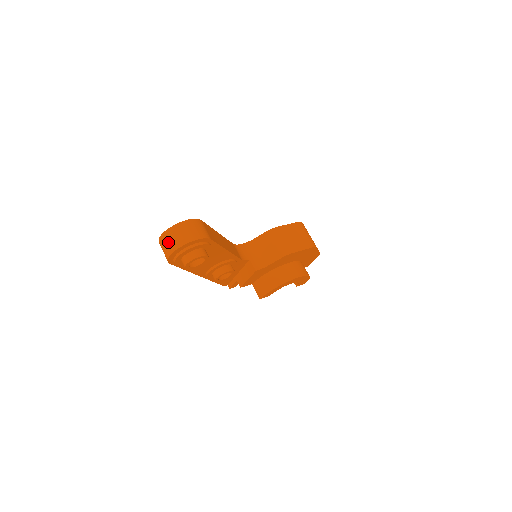
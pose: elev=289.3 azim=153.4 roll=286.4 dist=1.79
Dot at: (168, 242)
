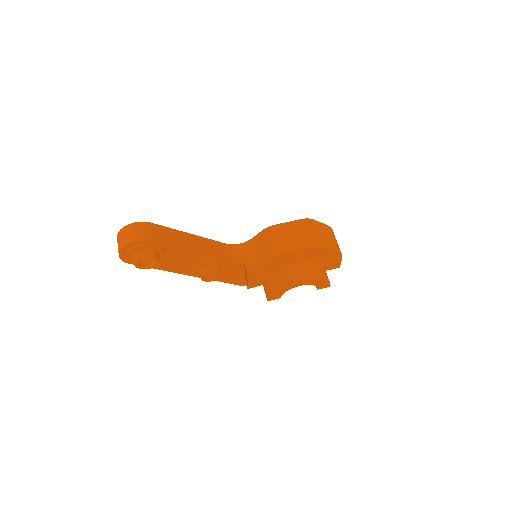
Dot at: (118, 244)
